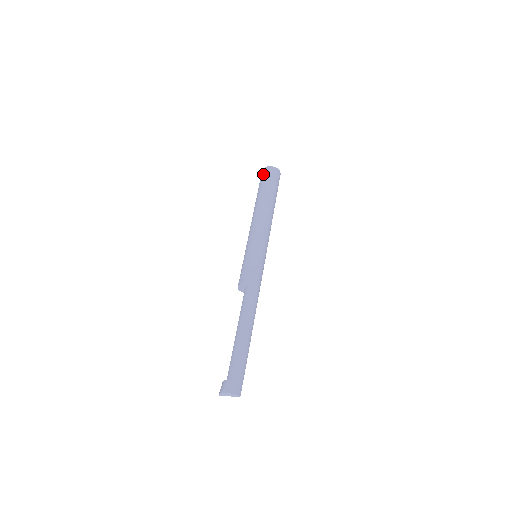
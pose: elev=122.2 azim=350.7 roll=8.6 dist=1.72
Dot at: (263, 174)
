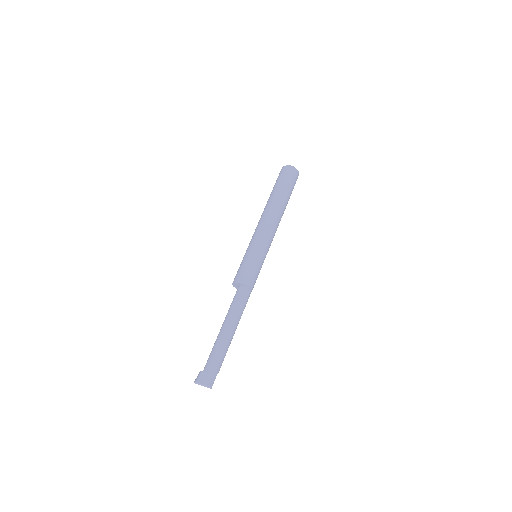
Dot at: (280, 173)
